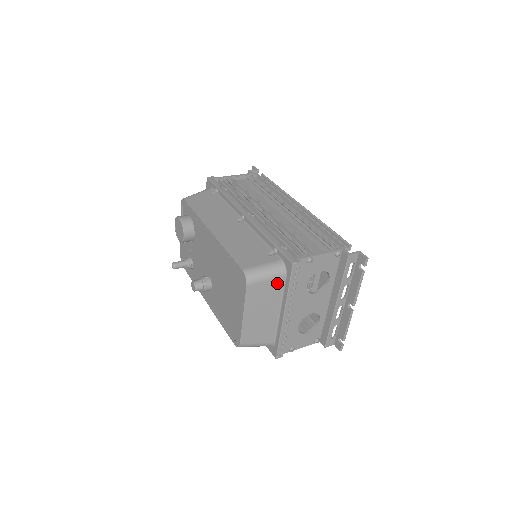
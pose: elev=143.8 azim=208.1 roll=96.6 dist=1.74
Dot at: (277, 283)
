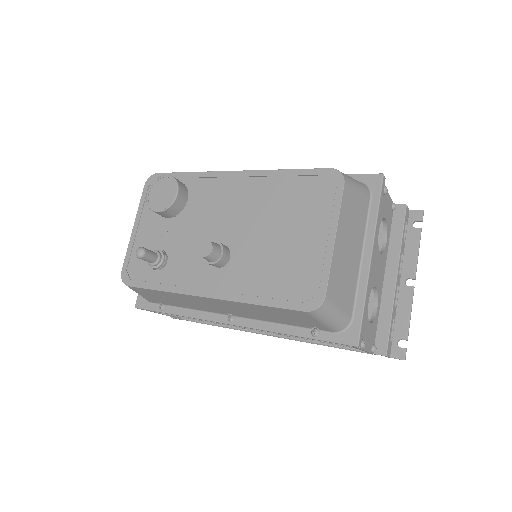
Dot at: (364, 203)
